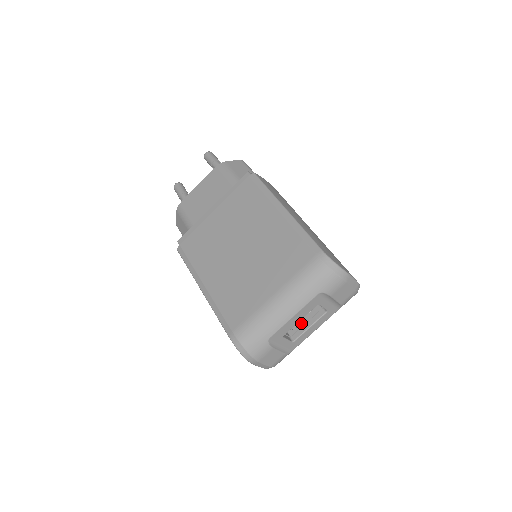
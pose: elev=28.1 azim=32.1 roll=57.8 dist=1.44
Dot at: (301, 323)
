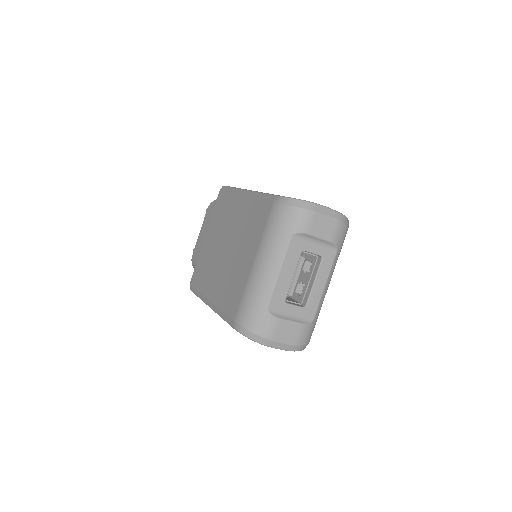
Dot at: (305, 284)
